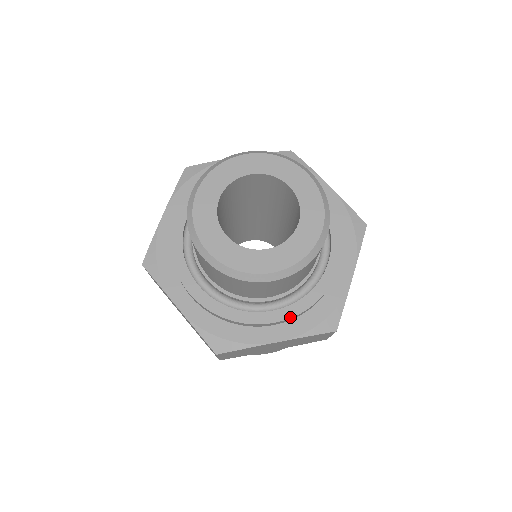
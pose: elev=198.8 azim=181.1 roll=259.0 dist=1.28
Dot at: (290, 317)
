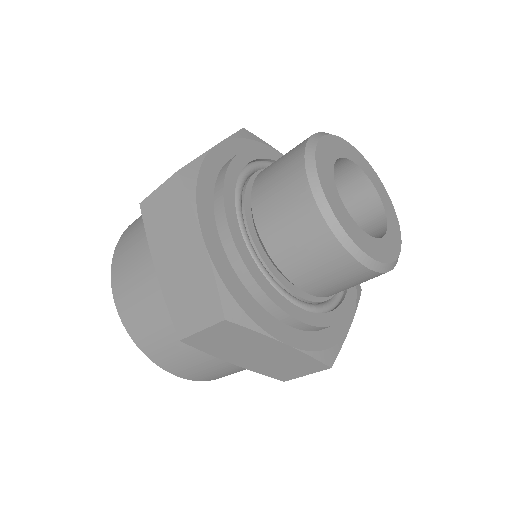
Dot at: (312, 324)
